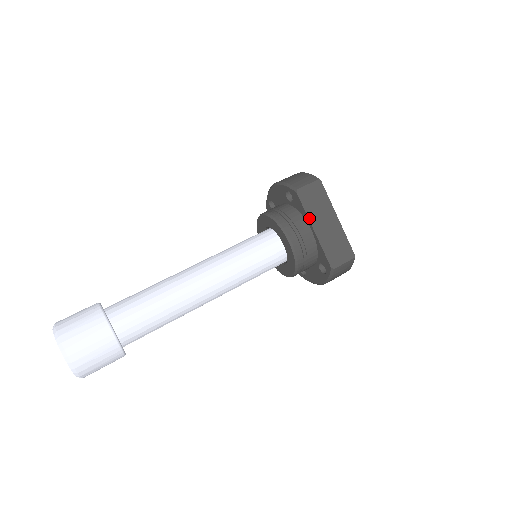
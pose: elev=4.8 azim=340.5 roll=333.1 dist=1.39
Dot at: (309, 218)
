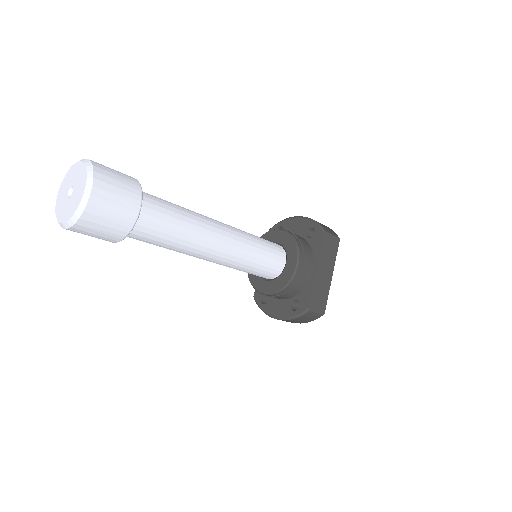
Dot at: (319, 259)
